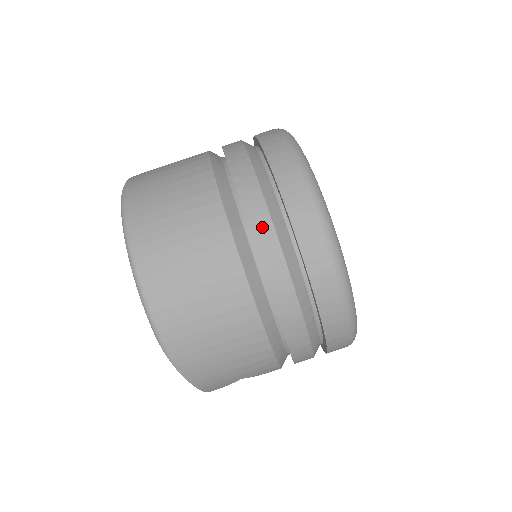
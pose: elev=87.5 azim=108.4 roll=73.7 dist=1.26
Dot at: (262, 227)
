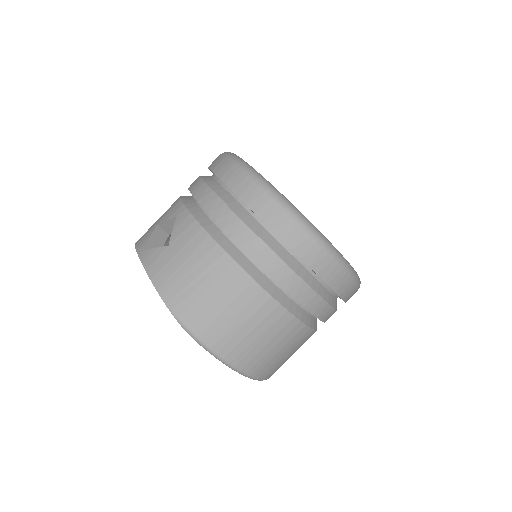
Dot at: (315, 303)
